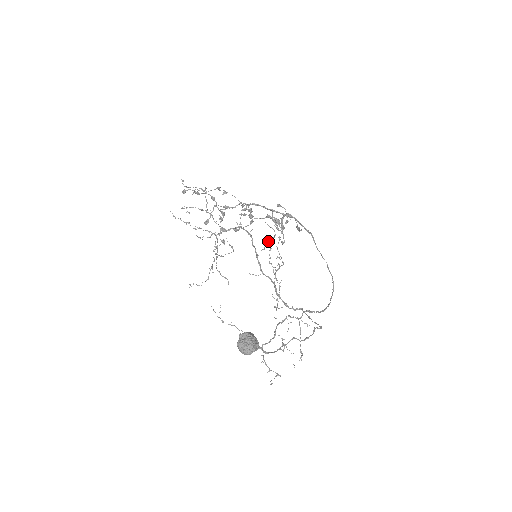
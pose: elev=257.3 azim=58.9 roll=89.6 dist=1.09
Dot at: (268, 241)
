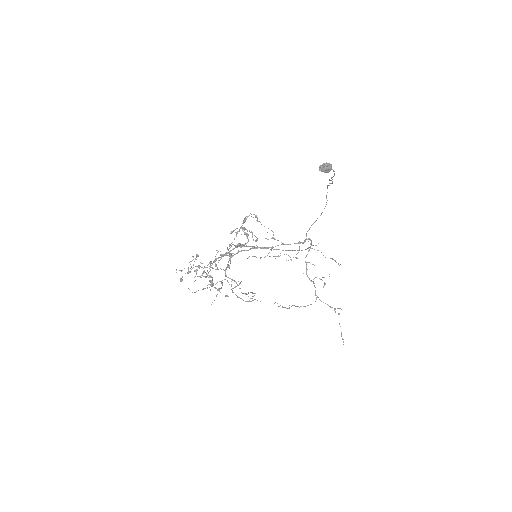
Dot at: occluded
